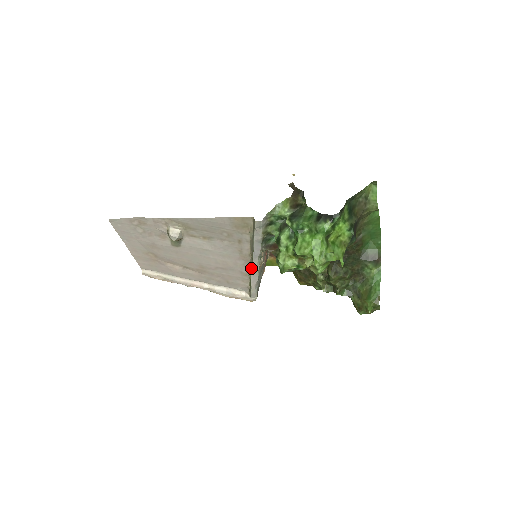
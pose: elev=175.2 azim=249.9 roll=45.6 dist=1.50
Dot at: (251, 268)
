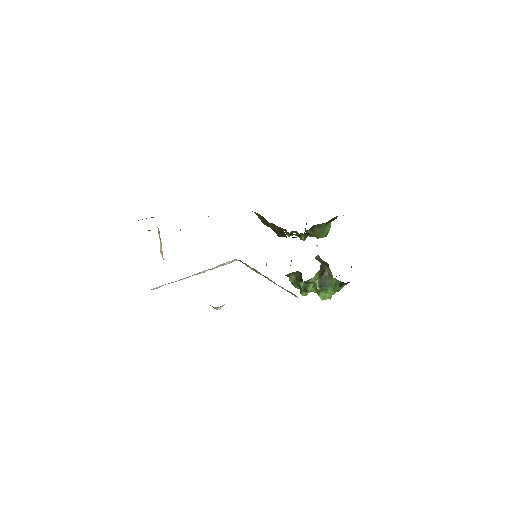
Dot at: (259, 272)
